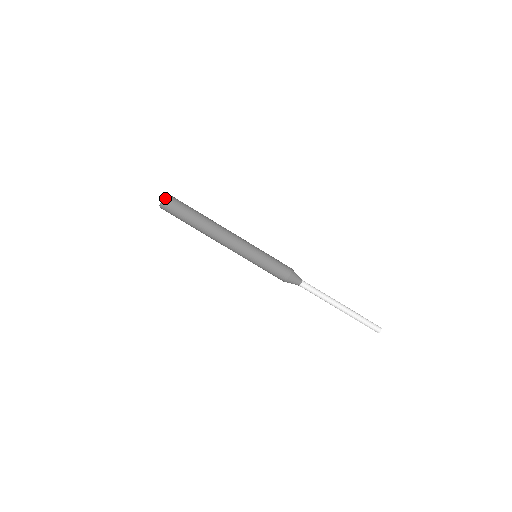
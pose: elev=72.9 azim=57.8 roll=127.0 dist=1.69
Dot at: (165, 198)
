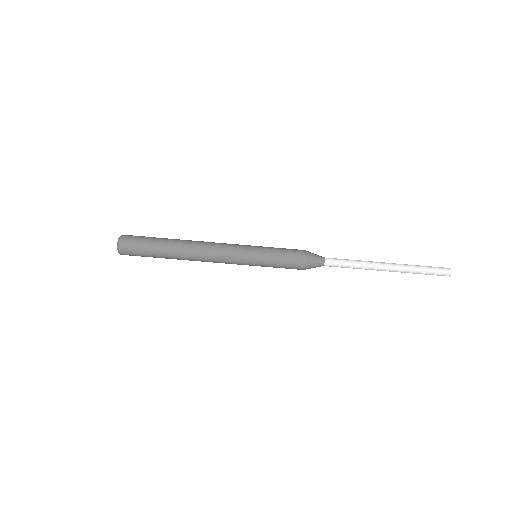
Dot at: (119, 249)
